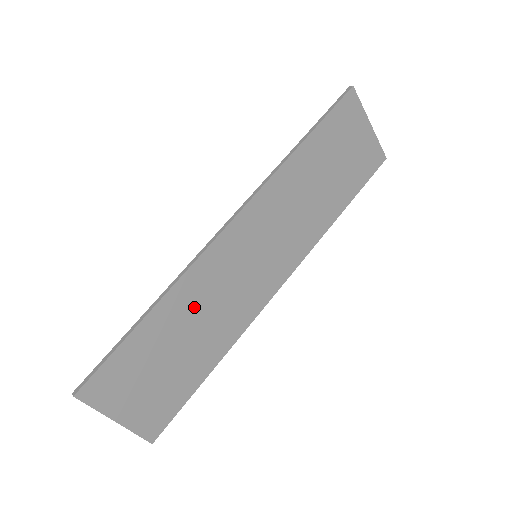
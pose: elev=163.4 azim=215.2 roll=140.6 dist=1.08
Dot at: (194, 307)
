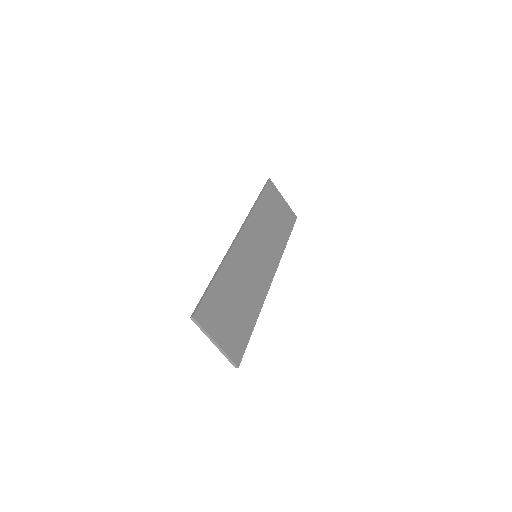
Dot at: (236, 277)
